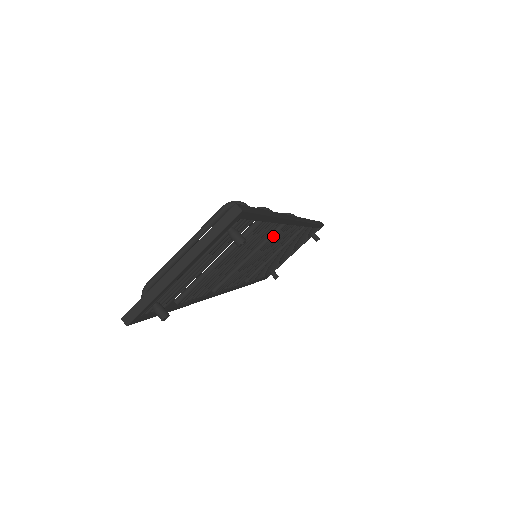
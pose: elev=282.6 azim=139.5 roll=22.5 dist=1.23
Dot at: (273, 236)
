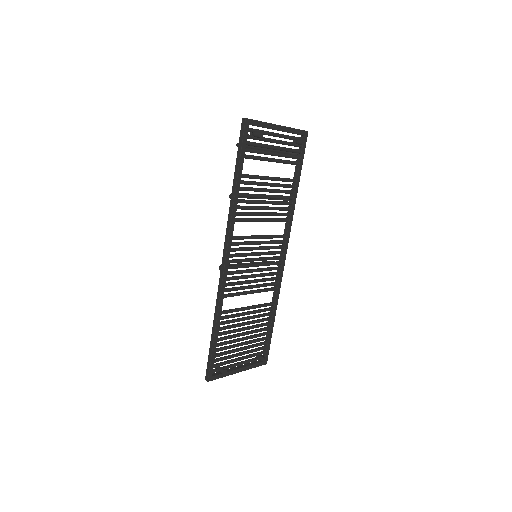
Dot at: (277, 236)
